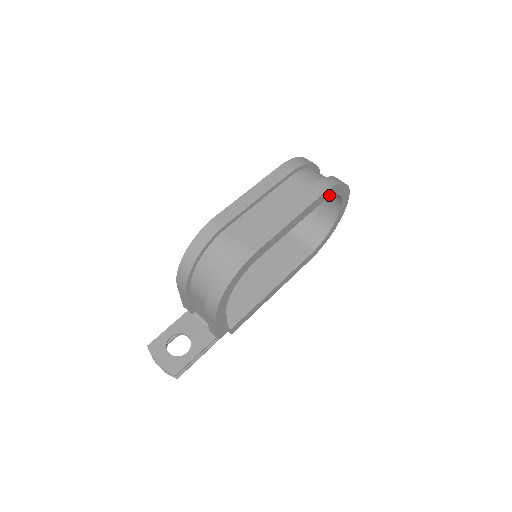
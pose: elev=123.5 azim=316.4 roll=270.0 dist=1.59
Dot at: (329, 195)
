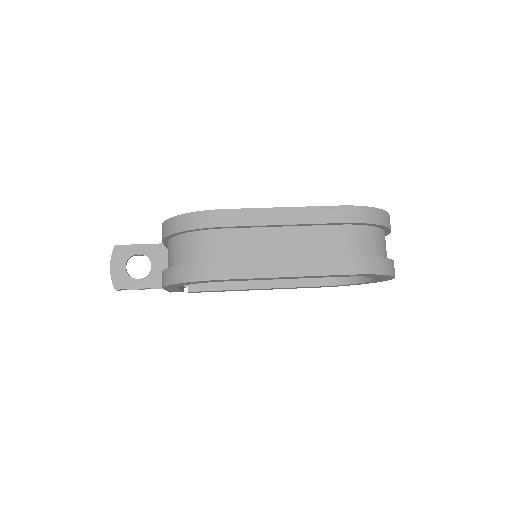
Dot at: (357, 275)
